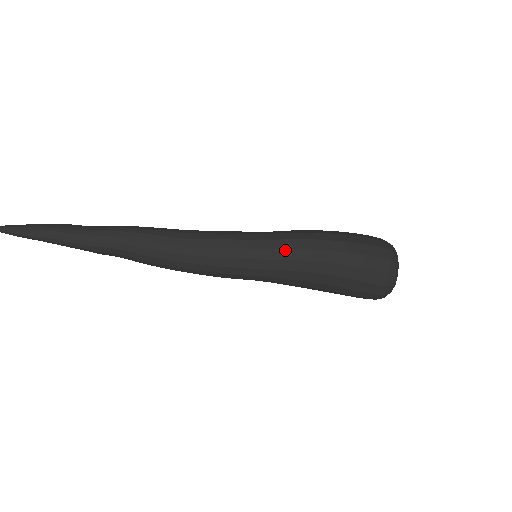
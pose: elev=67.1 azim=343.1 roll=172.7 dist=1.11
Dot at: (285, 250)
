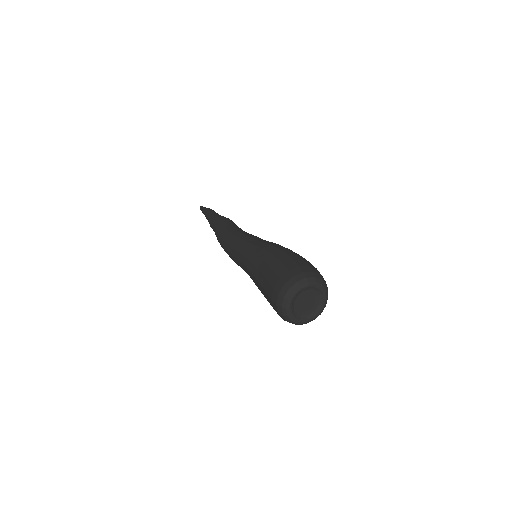
Dot at: (271, 242)
